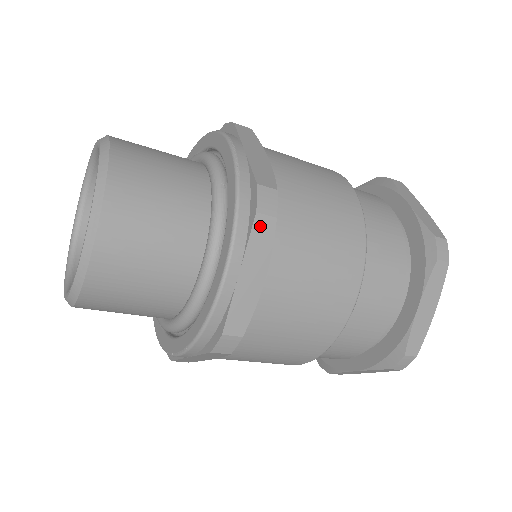
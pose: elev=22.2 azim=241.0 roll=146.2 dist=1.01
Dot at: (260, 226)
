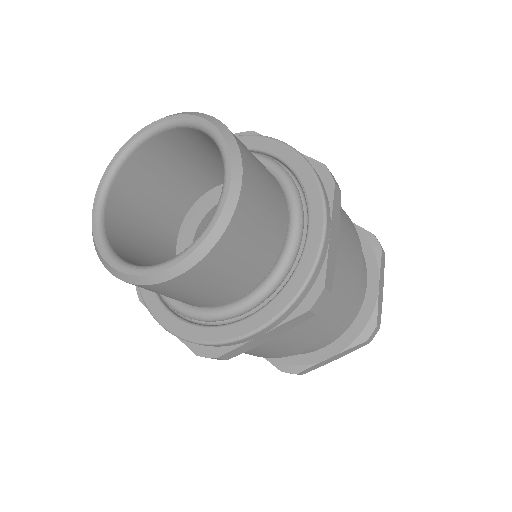
Dot at: (336, 195)
